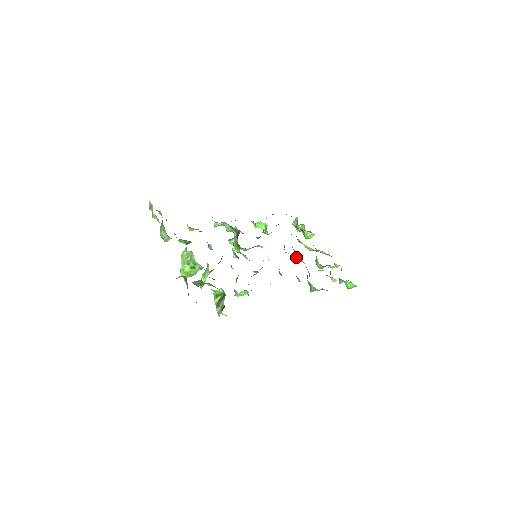
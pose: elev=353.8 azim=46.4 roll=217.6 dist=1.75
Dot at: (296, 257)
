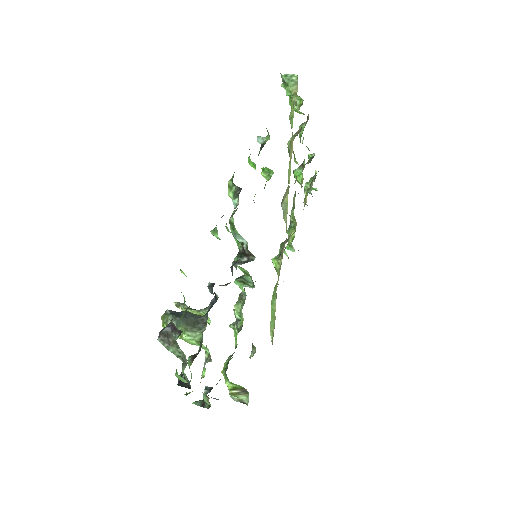
Dot at: occluded
